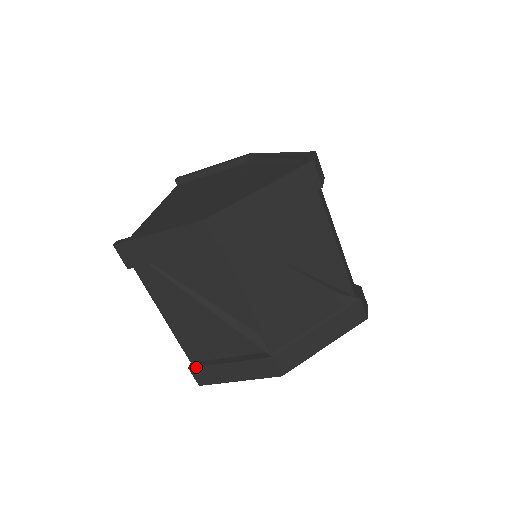
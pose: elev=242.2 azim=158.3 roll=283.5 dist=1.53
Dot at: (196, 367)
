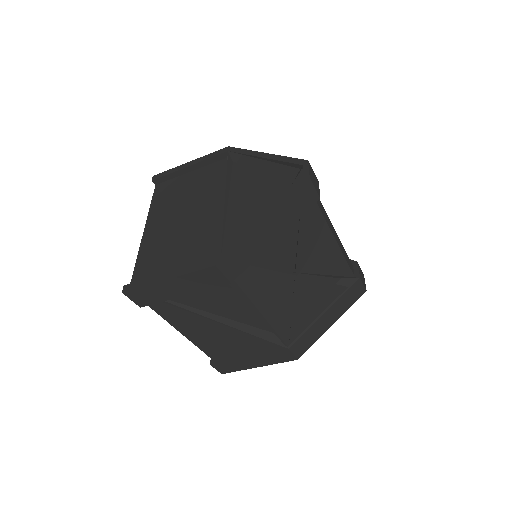
Dot at: (217, 363)
